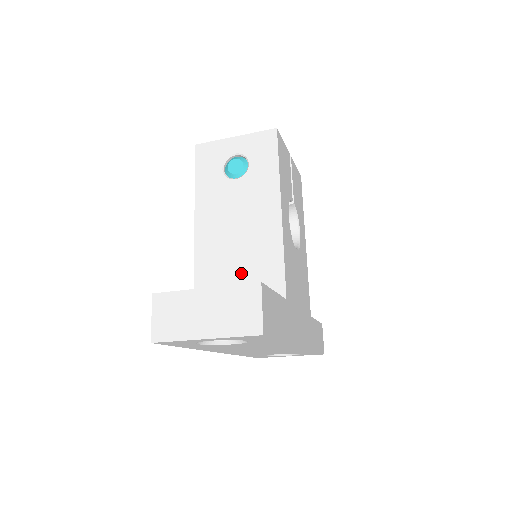
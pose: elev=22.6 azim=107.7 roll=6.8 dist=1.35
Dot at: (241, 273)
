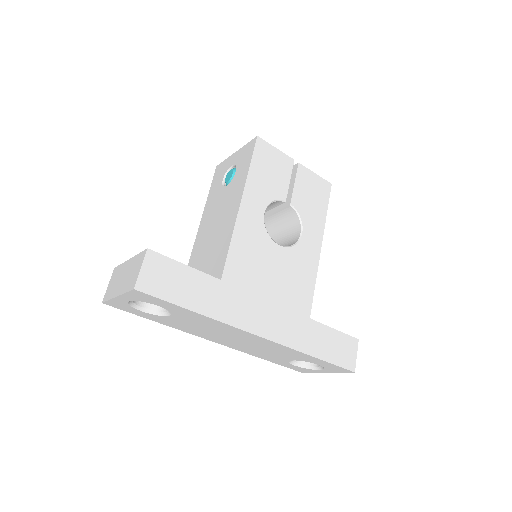
Dot at: (207, 262)
